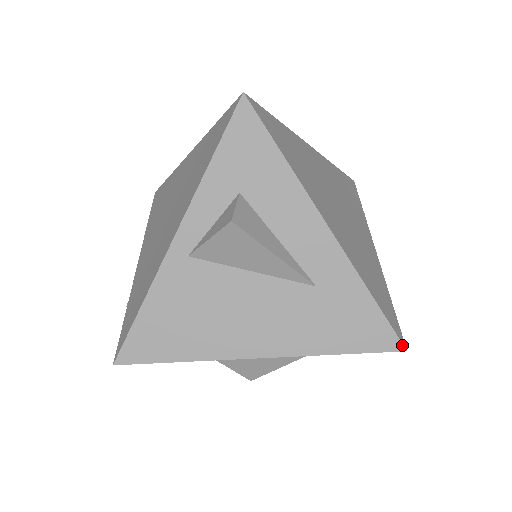
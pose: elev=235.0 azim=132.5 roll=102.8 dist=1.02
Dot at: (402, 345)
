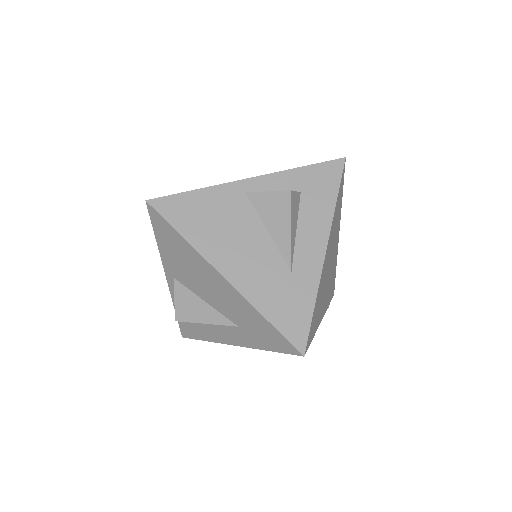
Dot at: (305, 350)
